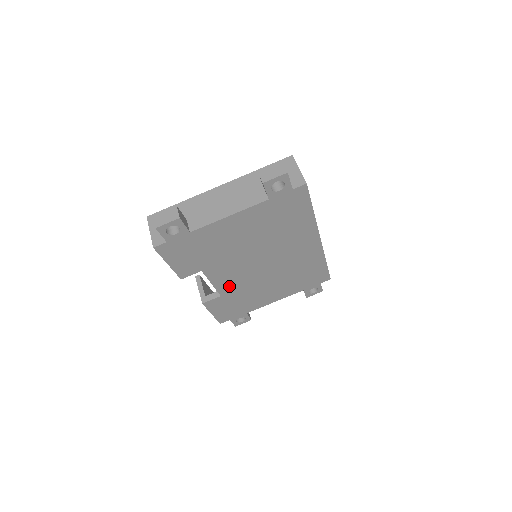
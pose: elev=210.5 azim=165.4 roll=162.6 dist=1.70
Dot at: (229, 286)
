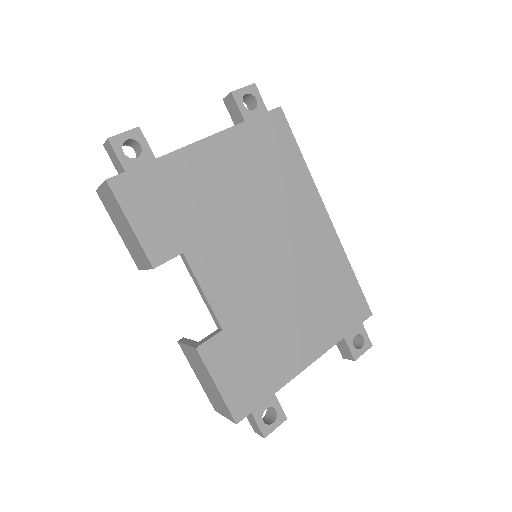
Dot at: (231, 304)
